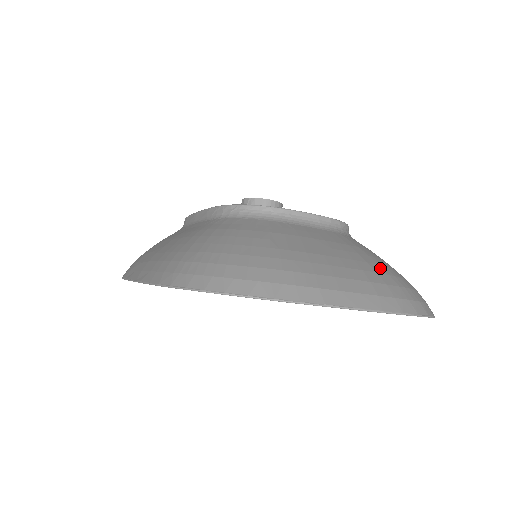
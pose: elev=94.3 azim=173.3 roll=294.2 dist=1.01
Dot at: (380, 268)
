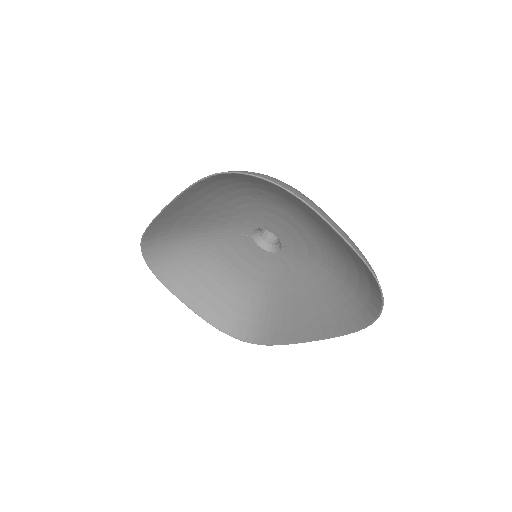
Dot at: occluded
